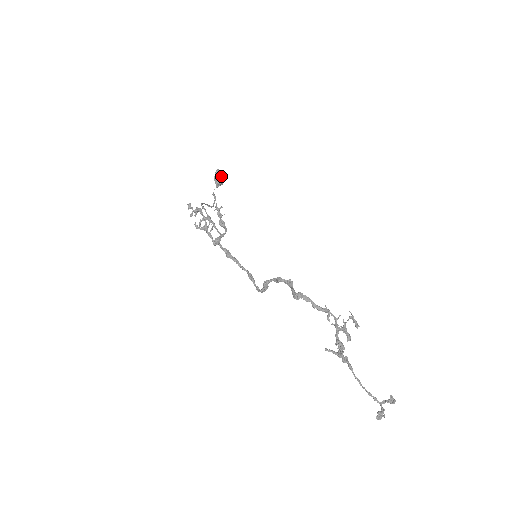
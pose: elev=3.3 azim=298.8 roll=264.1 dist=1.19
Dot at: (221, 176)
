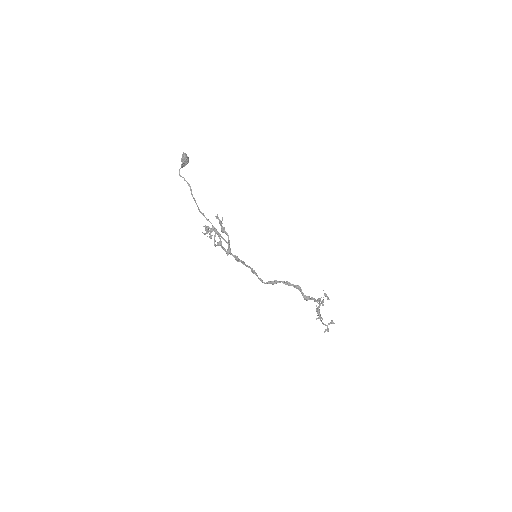
Dot at: (188, 160)
